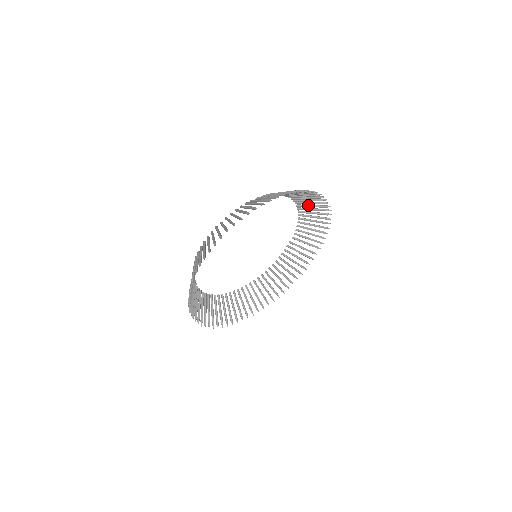
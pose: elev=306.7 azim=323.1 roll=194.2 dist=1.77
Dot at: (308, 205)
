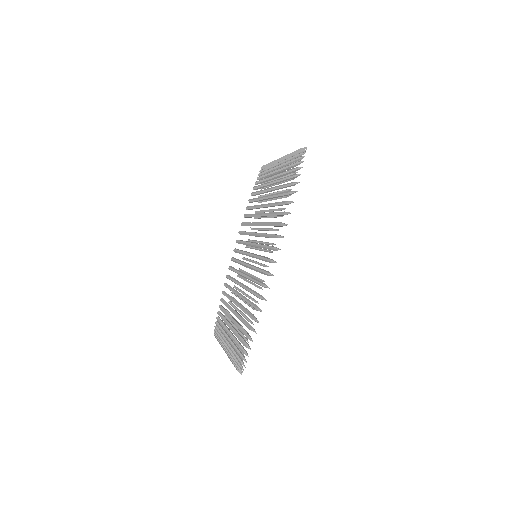
Dot at: occluded
